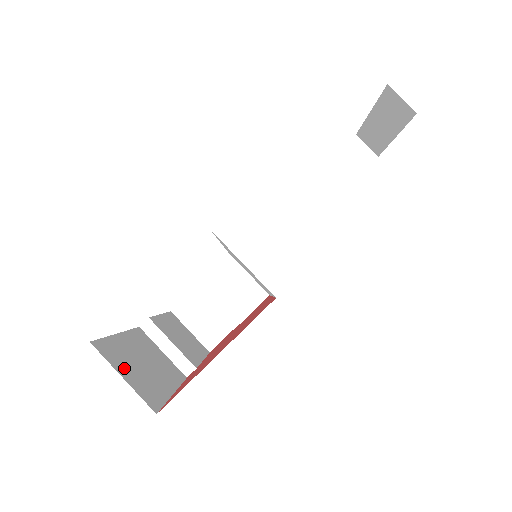
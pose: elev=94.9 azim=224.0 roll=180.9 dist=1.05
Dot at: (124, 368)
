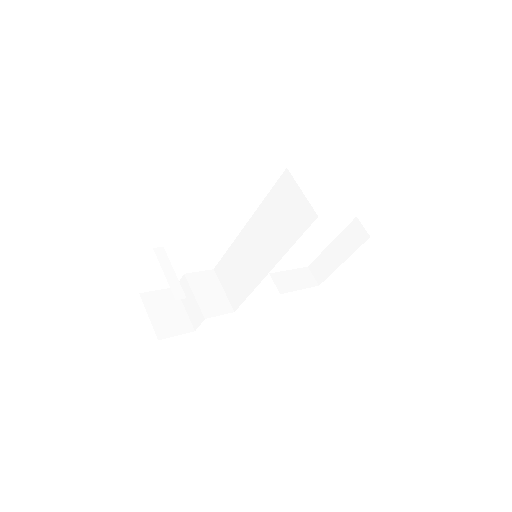
Dot at: occluded
